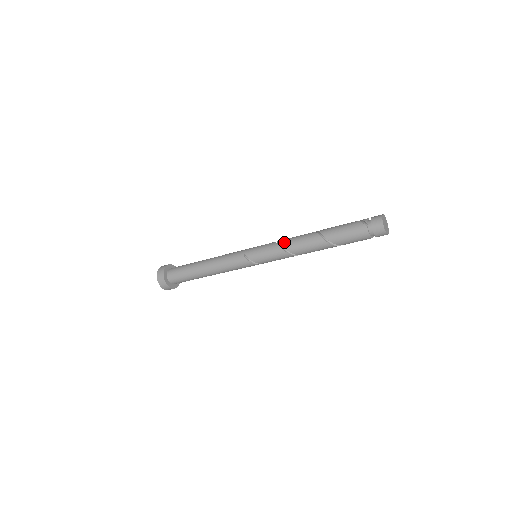
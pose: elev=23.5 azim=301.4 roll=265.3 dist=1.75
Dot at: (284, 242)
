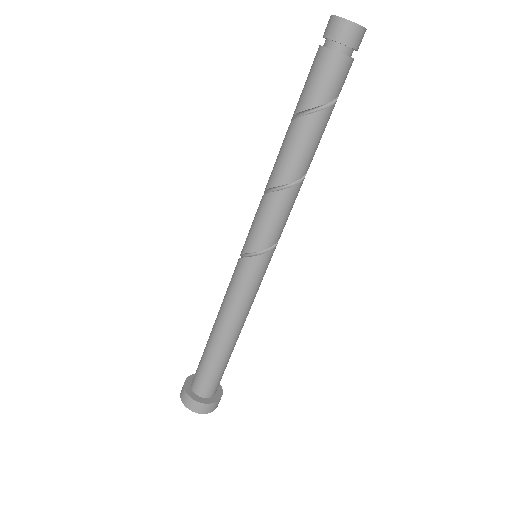
Dot at: occluded
